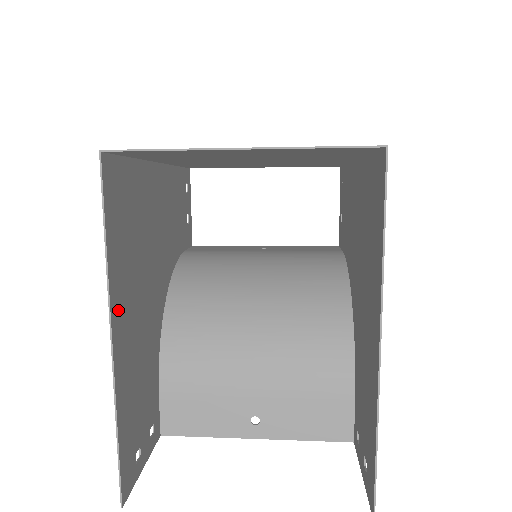
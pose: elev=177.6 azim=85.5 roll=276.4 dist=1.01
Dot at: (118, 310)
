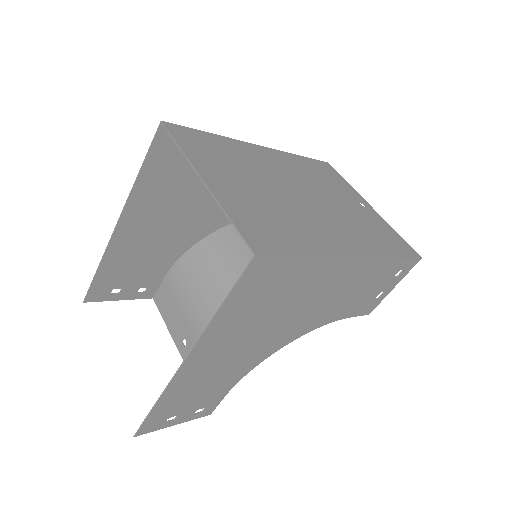
Dot at: (134, 212)
